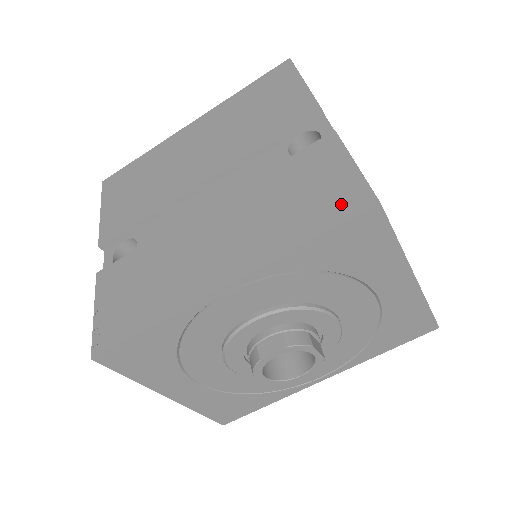
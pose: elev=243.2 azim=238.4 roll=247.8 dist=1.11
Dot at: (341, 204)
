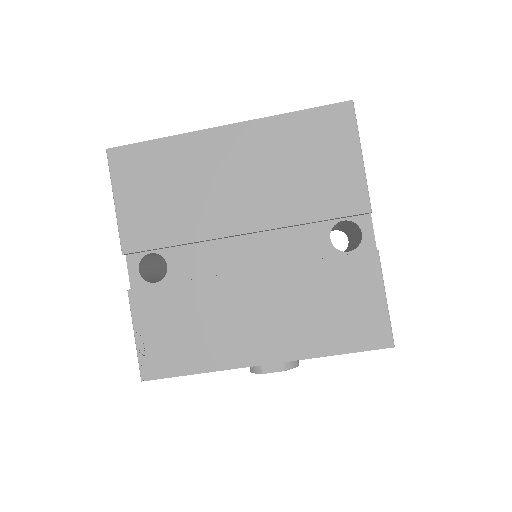
Dot at: (368, 334)
